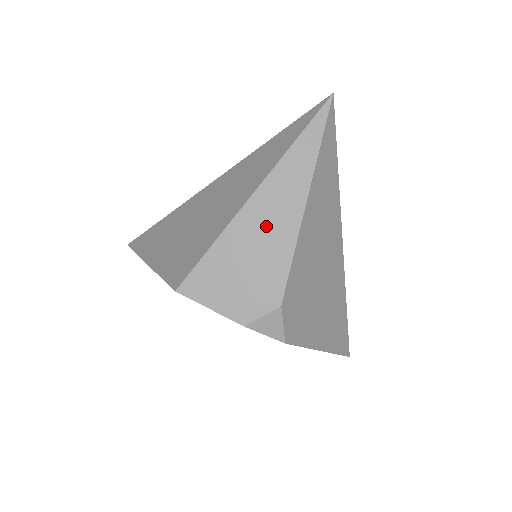
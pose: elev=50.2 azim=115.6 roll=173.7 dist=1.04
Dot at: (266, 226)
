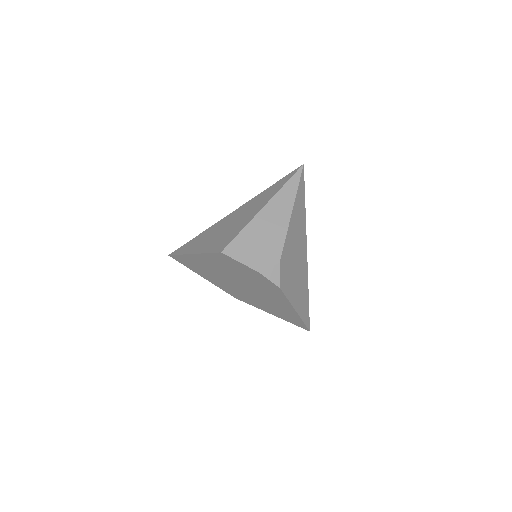
Dot at: (271, 222)
